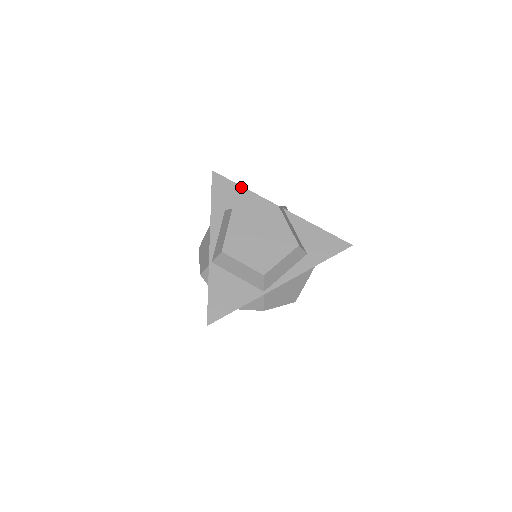
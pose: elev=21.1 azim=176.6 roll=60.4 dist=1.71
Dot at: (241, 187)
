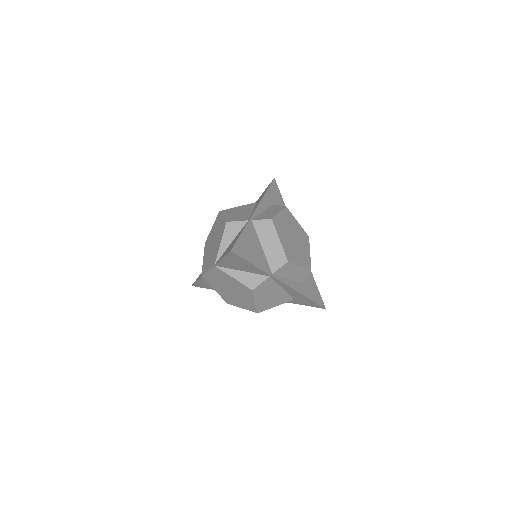
Dot at: occluded
